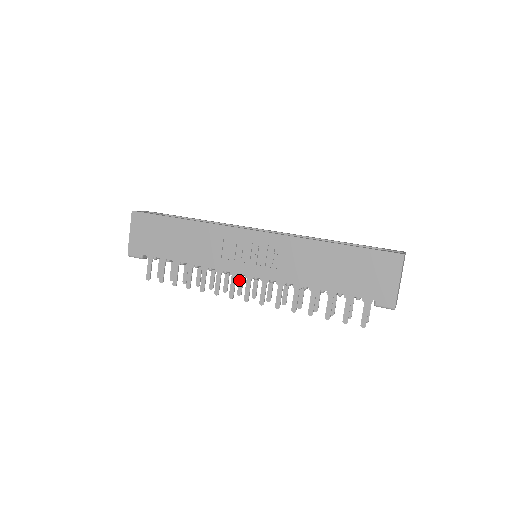
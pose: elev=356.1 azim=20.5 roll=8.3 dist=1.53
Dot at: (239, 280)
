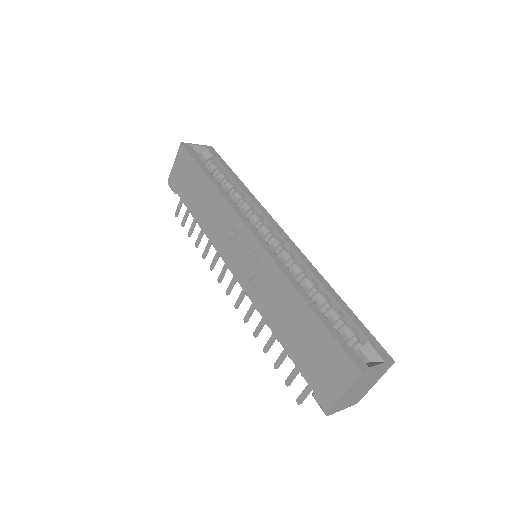
Dot at: occluded
